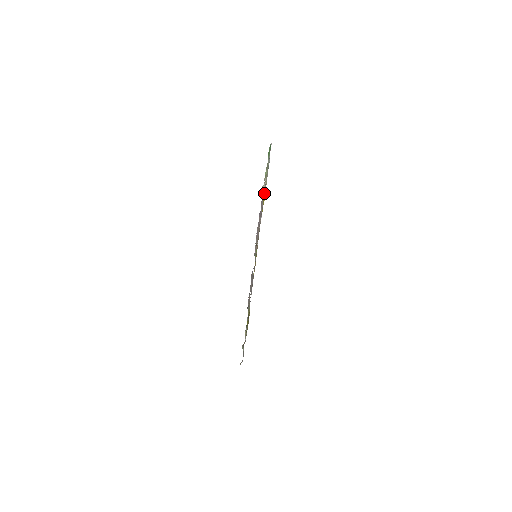
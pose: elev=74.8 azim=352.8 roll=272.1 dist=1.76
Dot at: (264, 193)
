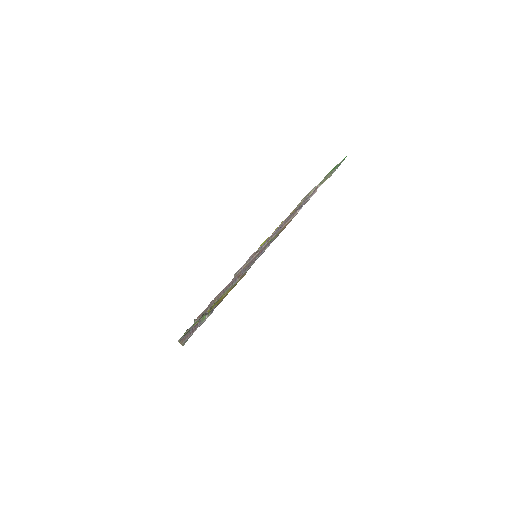
Dot at: occluded
